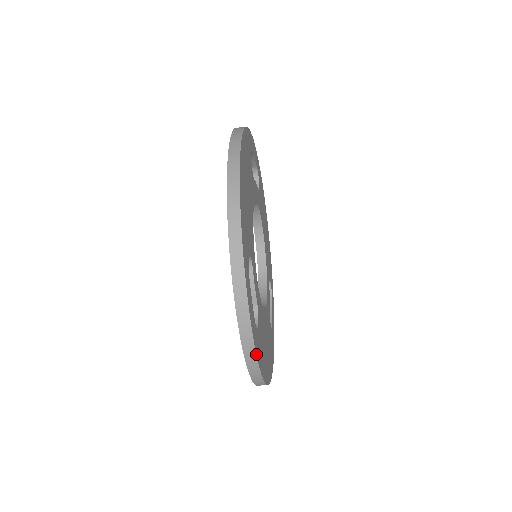
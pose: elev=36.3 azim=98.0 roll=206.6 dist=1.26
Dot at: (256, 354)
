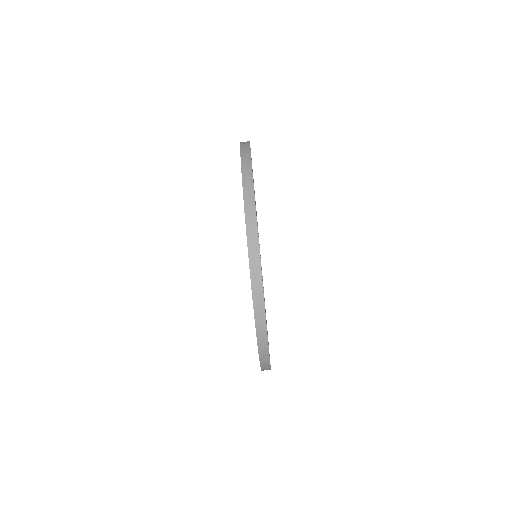
Dot at: (266, 324)
